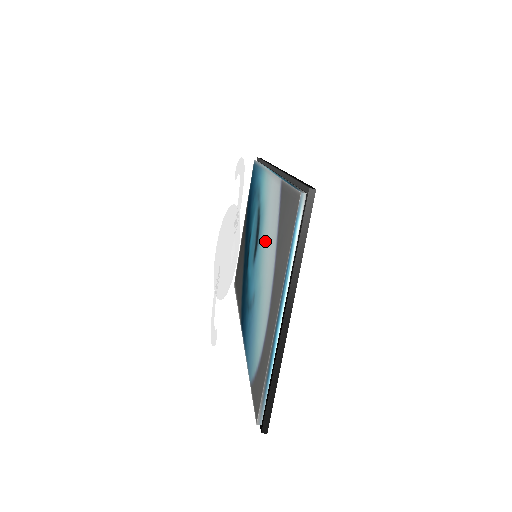
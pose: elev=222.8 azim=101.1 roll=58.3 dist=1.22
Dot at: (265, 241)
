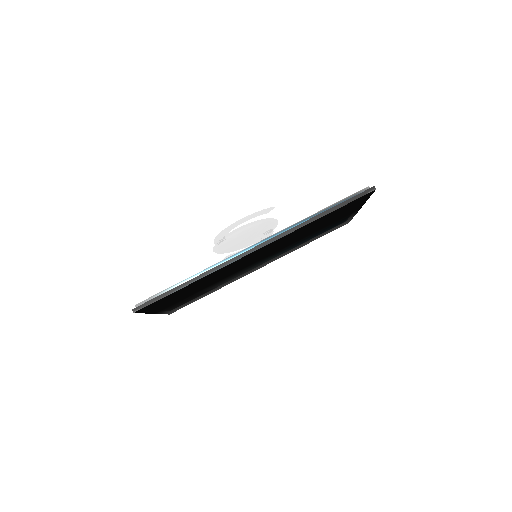
Dot at: occluded
